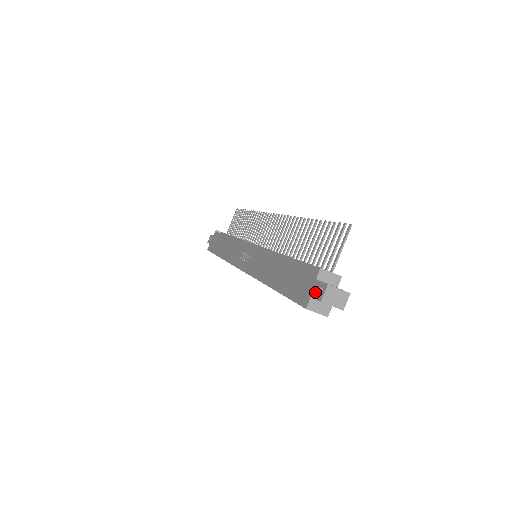
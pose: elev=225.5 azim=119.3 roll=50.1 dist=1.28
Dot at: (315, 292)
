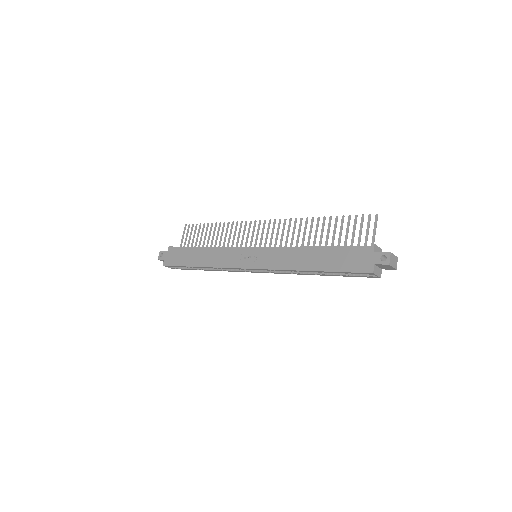
Dot at: (378, 260)
